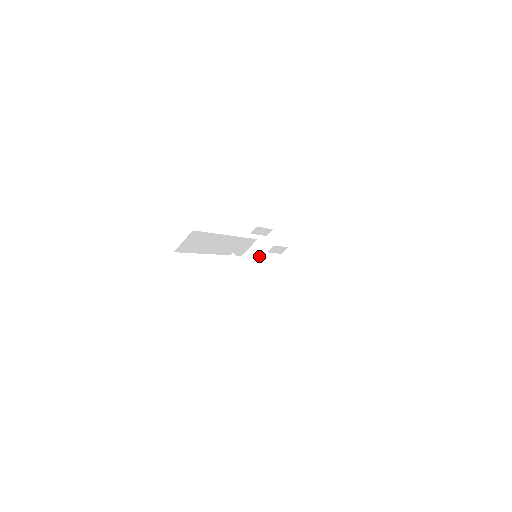
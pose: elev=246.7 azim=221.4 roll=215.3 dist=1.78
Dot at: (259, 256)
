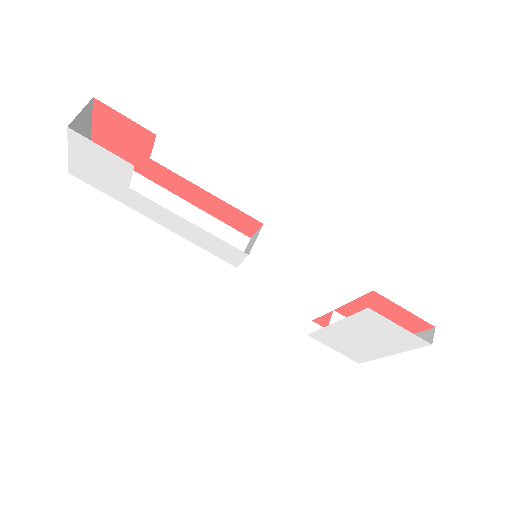
Dot at: (252, 242)
